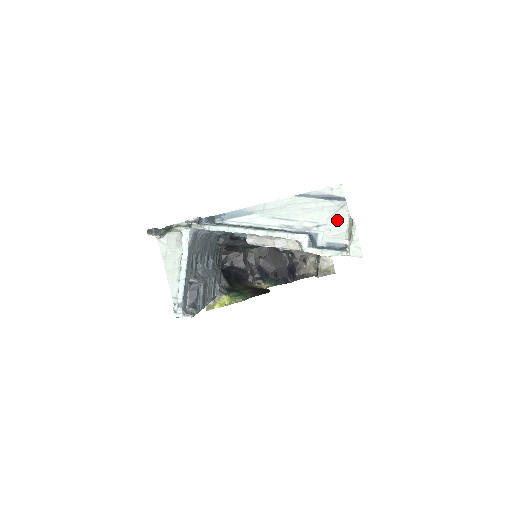
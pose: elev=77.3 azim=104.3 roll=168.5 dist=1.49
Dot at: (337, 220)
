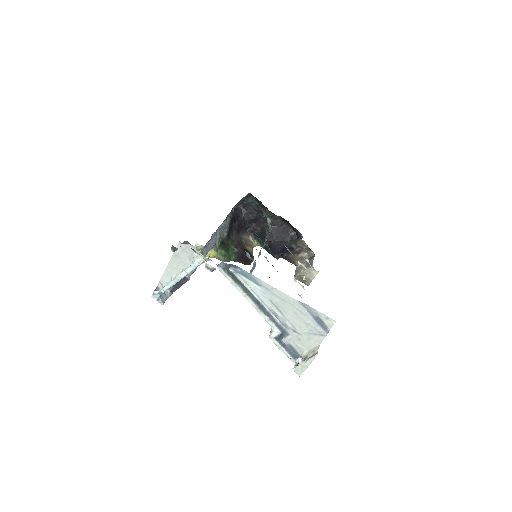
Dot at: (310, 339)
